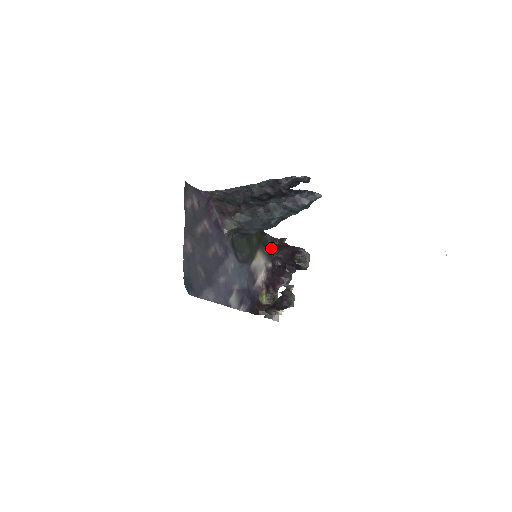
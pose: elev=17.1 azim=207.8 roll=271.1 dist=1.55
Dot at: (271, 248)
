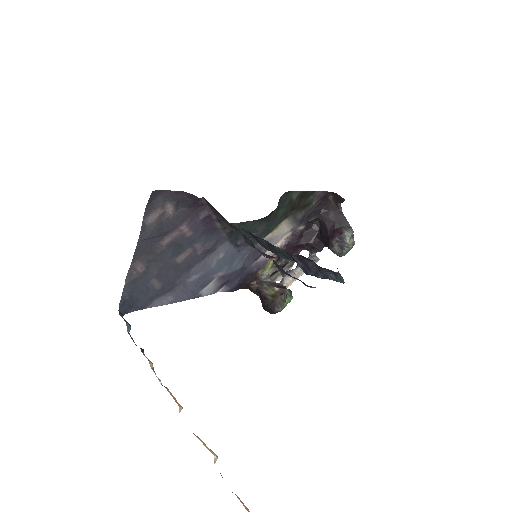
Dot at: (315, 207)
